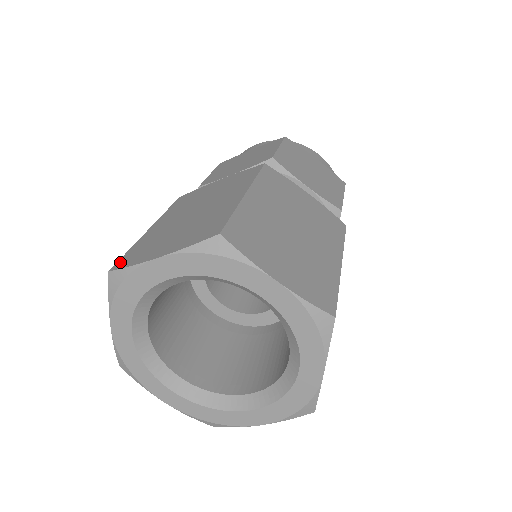
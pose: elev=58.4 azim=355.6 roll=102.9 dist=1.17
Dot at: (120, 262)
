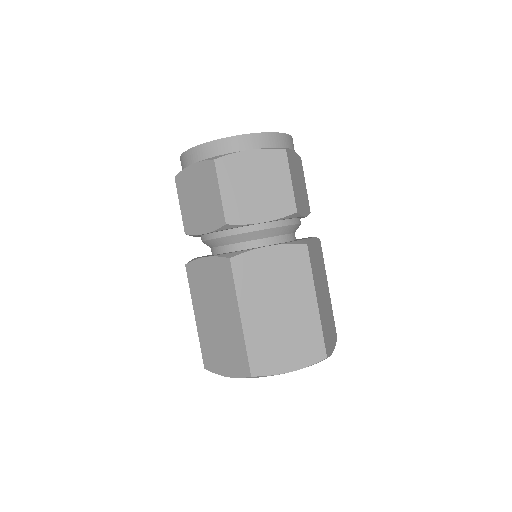
Dot at: (254, 367)
